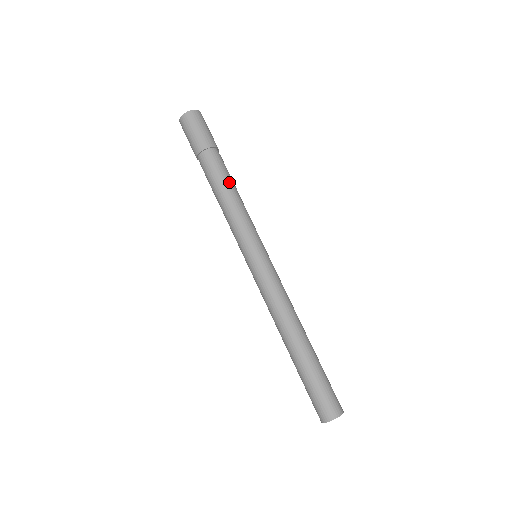
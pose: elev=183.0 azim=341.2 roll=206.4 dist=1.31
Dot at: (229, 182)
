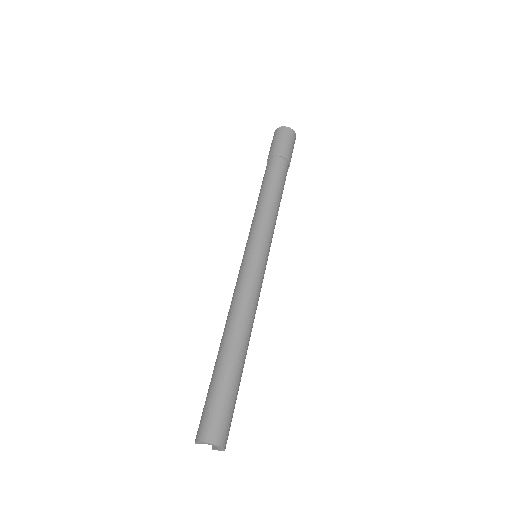
Dot at: occluded
